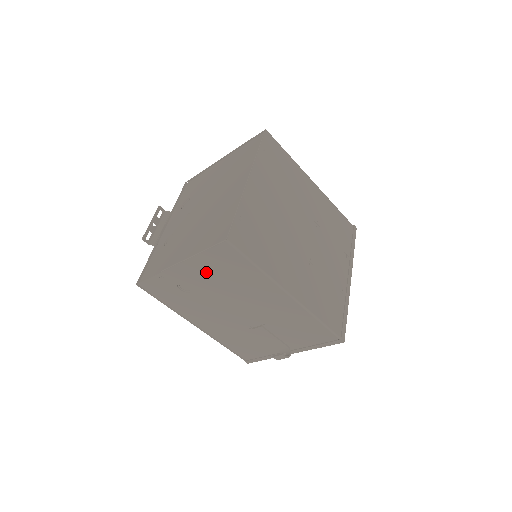
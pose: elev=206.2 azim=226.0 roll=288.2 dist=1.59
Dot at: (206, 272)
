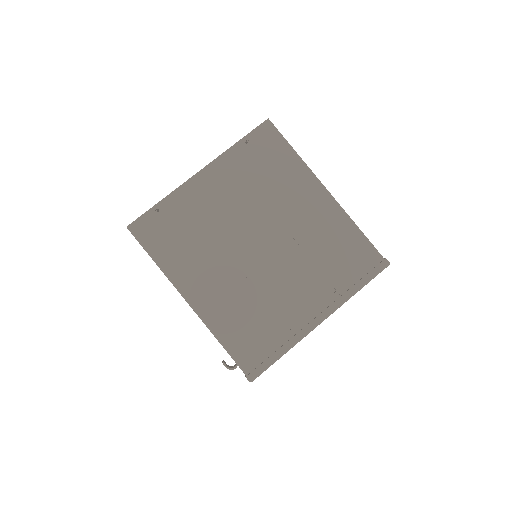
Dot at: occluded
